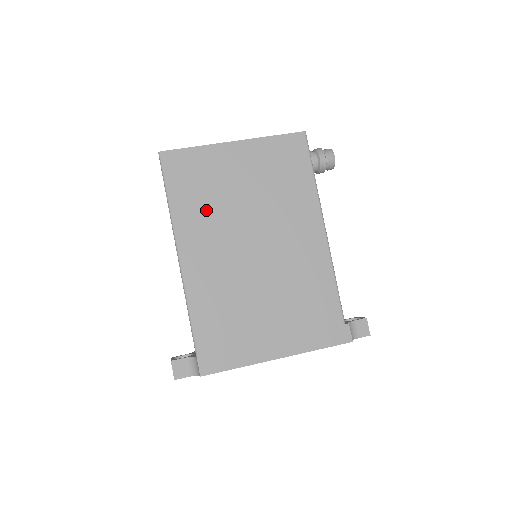
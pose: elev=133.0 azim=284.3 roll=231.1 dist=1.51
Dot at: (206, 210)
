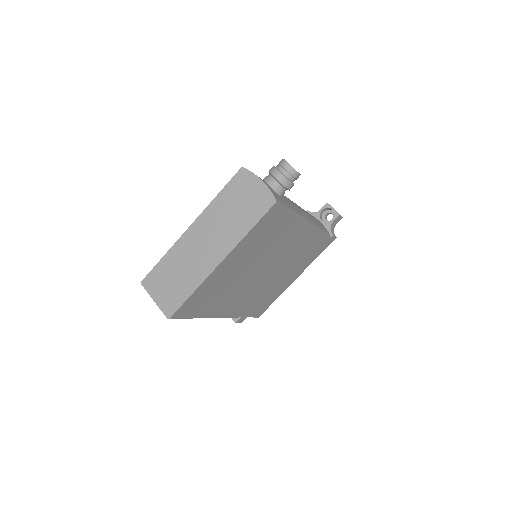
Dot at: (224, 296)
